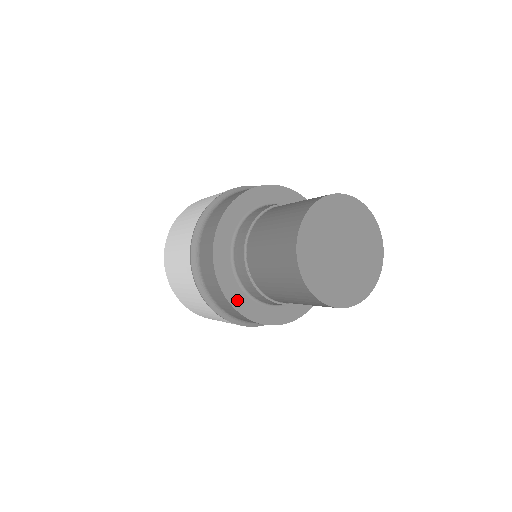
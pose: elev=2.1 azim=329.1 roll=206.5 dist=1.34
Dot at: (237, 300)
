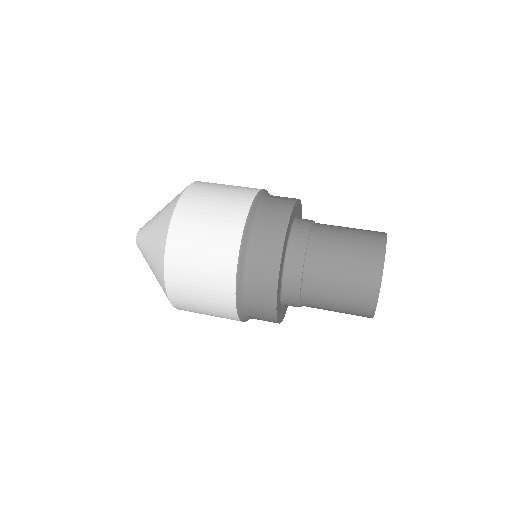
Dot at: (278, 303)
